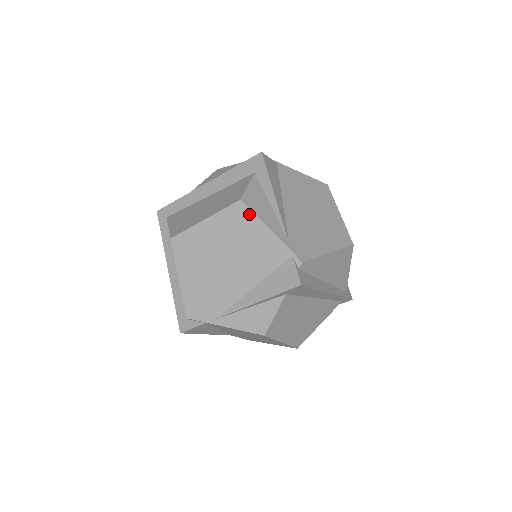
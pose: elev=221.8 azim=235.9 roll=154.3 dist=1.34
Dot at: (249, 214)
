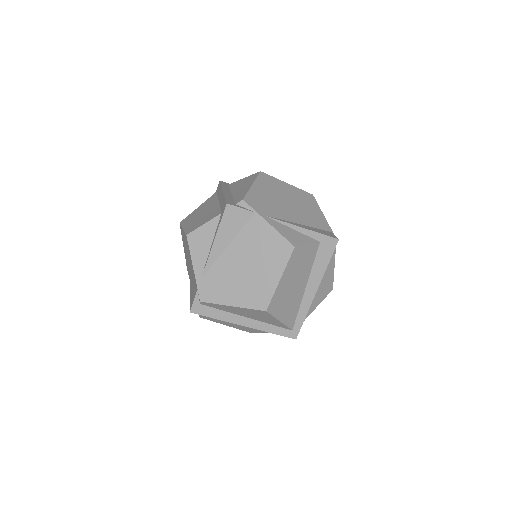
Dot at: (315, 202)
